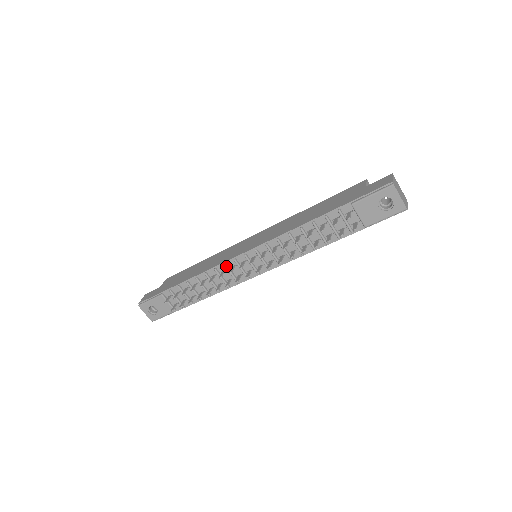
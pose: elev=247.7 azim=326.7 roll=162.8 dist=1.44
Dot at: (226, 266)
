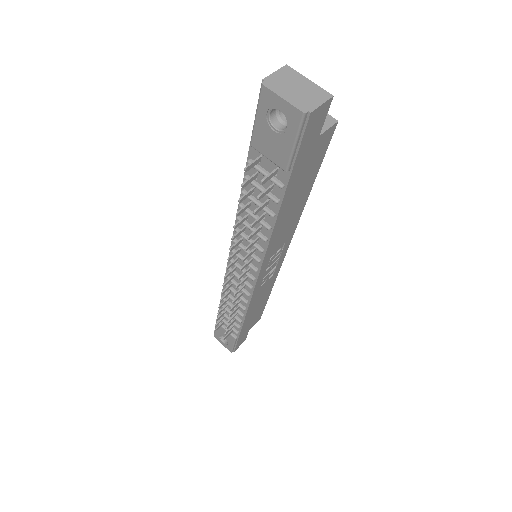
Dot at: (227, 277)
